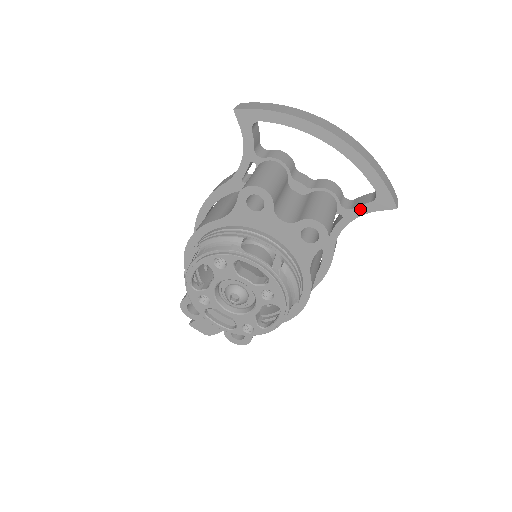
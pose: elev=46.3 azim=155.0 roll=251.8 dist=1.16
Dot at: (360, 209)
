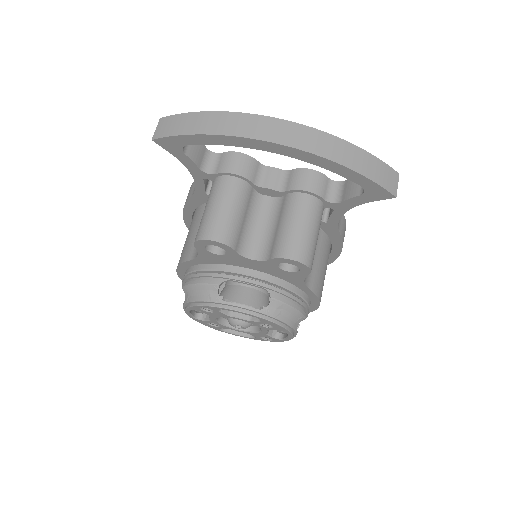
Dot at: (350, 202)
